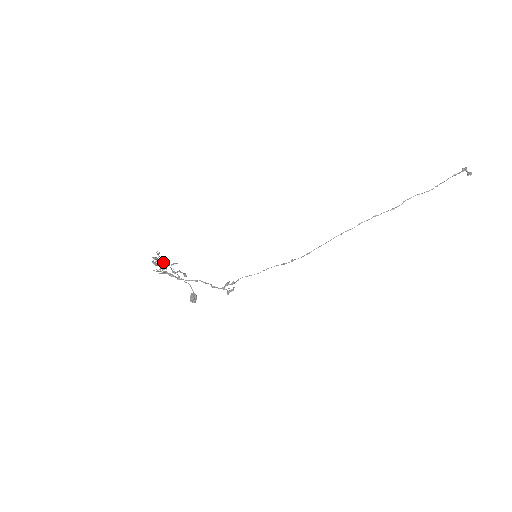
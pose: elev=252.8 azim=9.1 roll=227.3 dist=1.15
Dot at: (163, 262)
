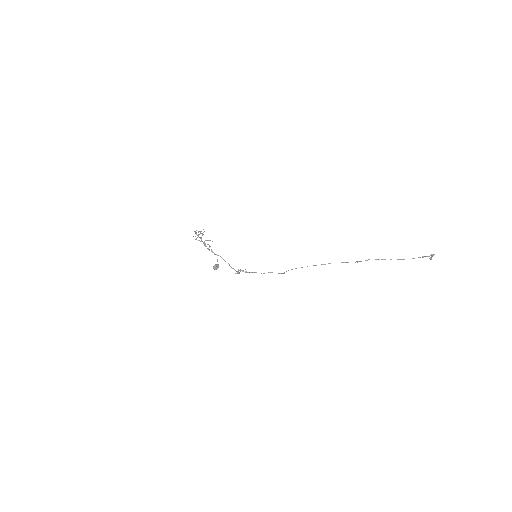
Dot at: occluded
